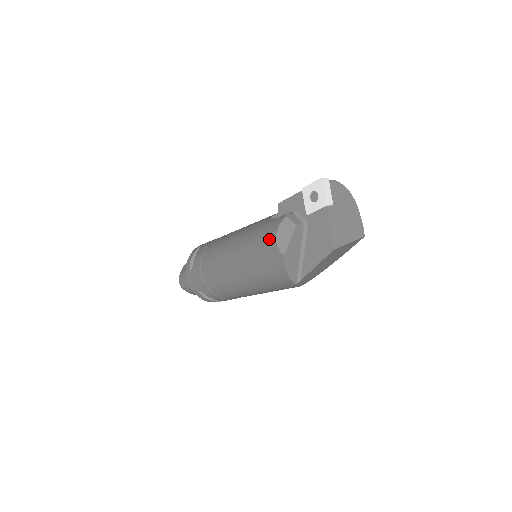
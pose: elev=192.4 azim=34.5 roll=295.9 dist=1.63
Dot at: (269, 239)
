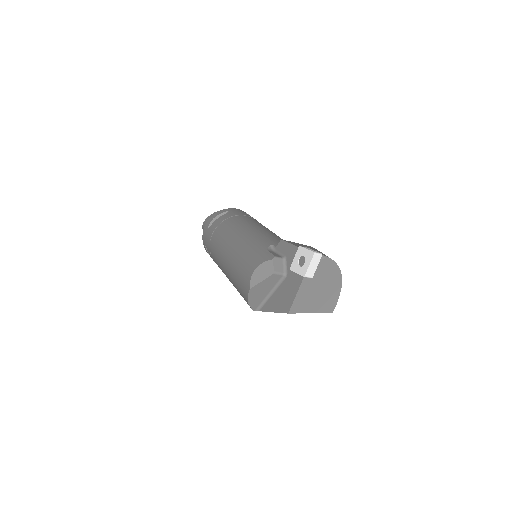
Dot at: (251, 266)
